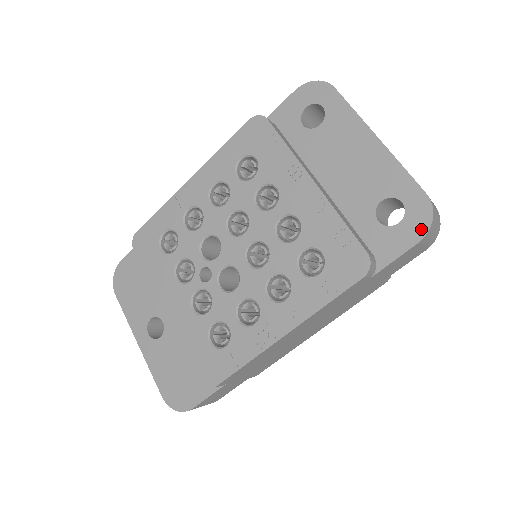
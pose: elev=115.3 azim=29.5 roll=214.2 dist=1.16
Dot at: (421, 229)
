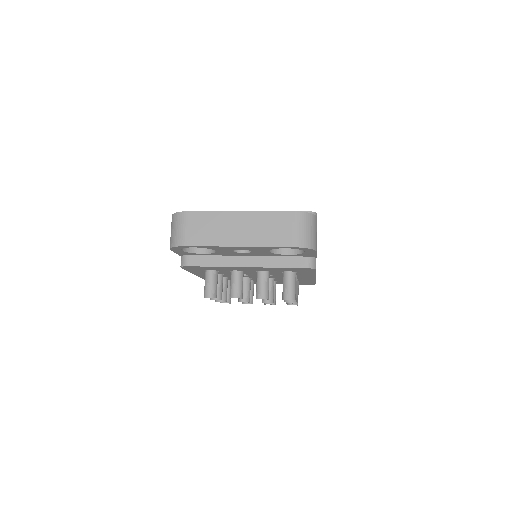
Dot at: occluded
